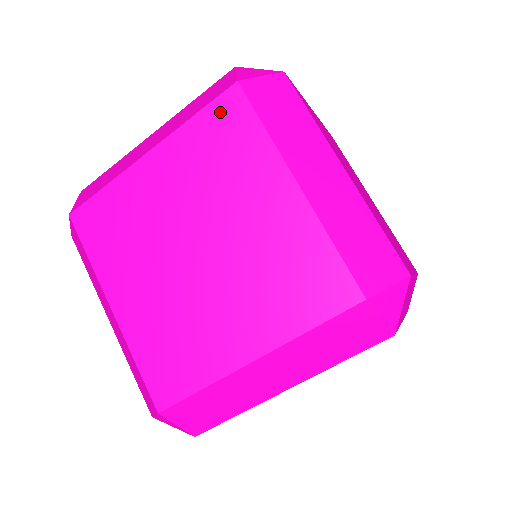
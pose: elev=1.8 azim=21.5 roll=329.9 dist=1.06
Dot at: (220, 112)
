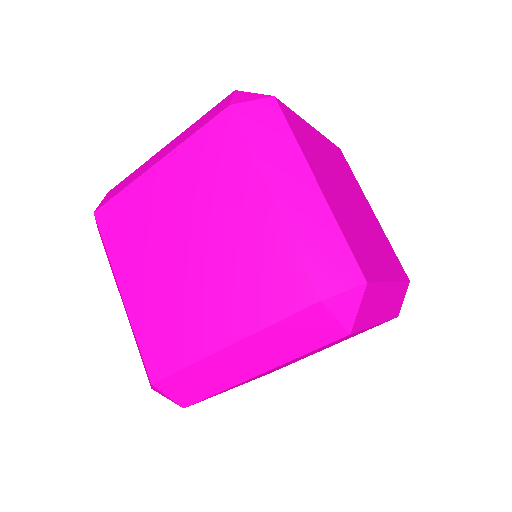
Dot at: (214, 131)
